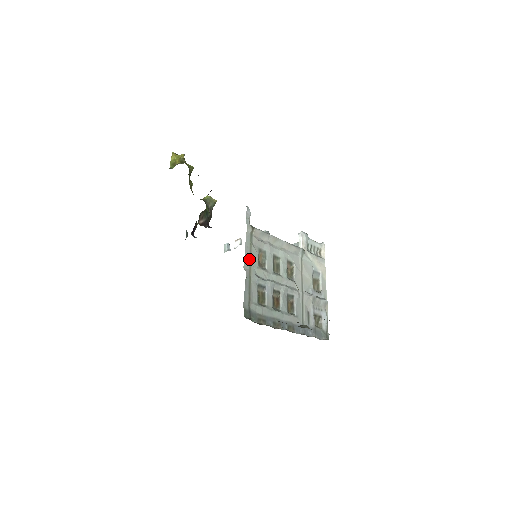
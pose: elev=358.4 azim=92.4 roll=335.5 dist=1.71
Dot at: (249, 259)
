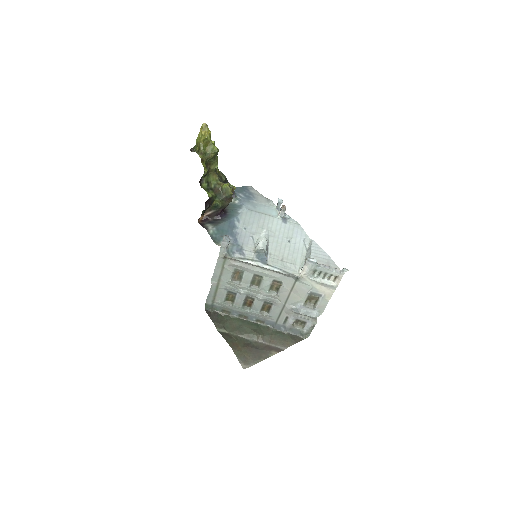
Dot at: (219, 276)
